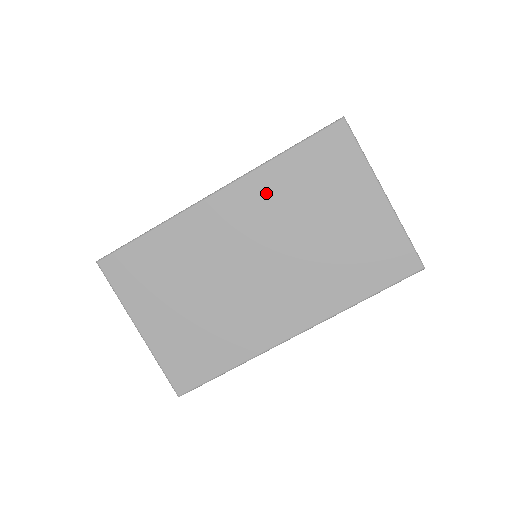
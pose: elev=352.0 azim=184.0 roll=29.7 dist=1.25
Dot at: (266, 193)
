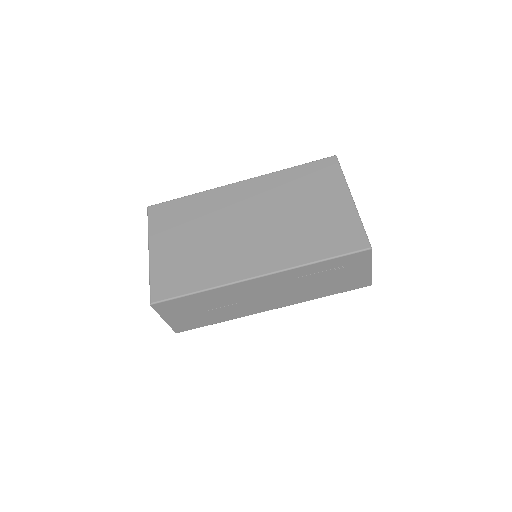
Dot at: (272, 186)
